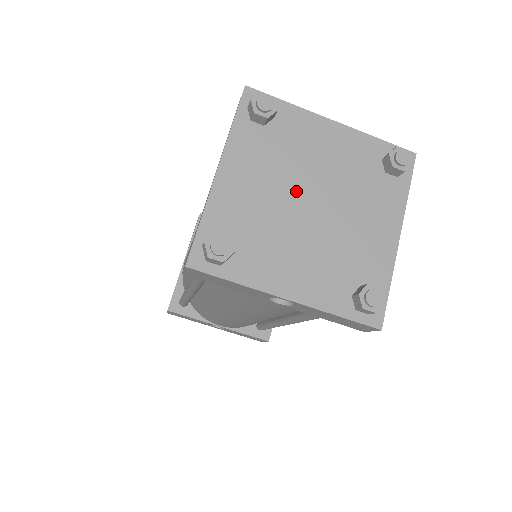
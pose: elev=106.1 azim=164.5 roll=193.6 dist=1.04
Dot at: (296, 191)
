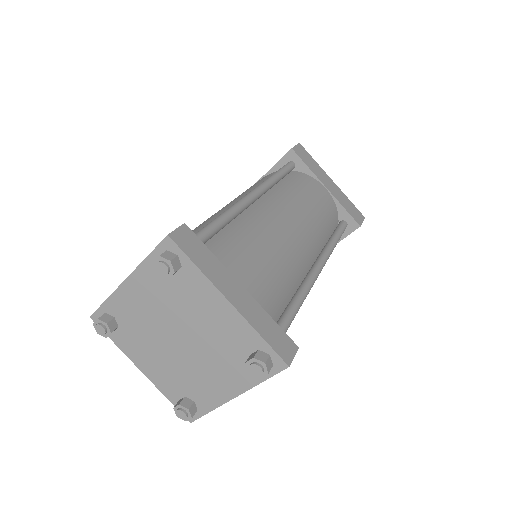
Dot at: (168, 342)
